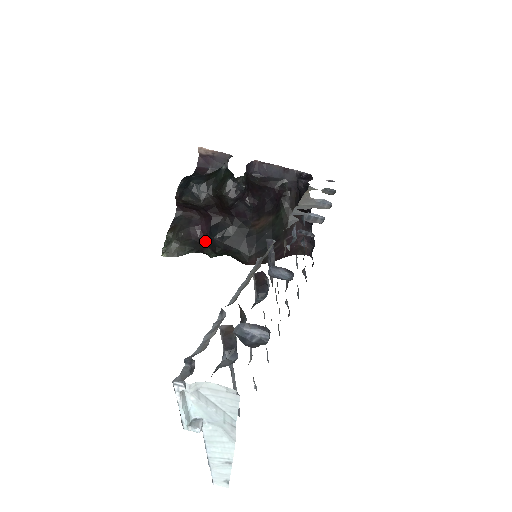
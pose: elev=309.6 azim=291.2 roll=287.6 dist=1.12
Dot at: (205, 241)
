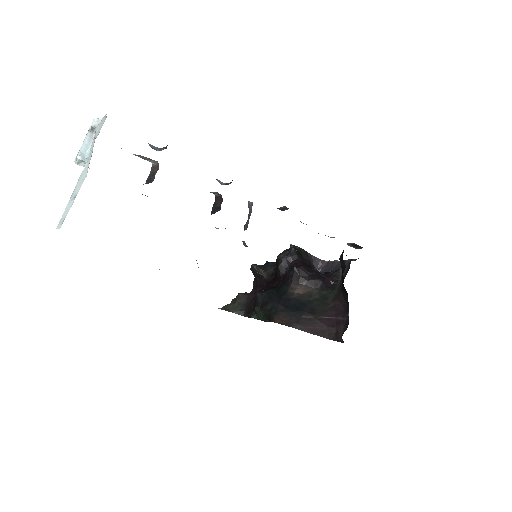
Dot at: (253, 303)
